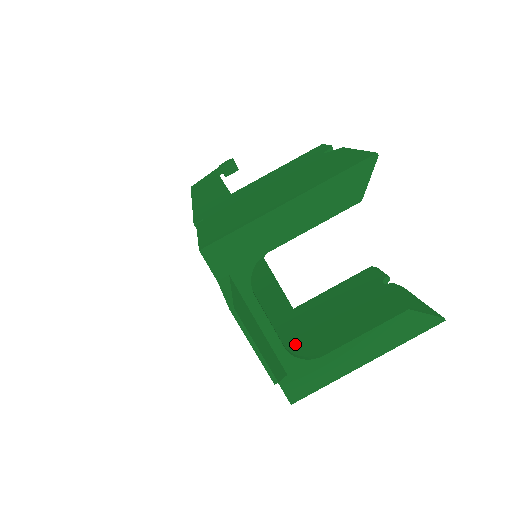
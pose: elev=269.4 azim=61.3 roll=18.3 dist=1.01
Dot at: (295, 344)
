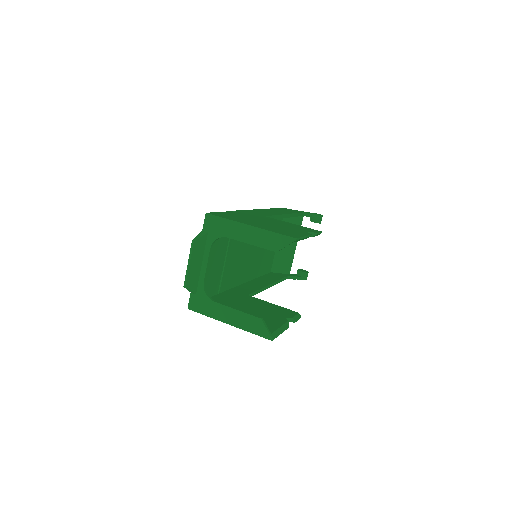
Dot at: (223, 300)
